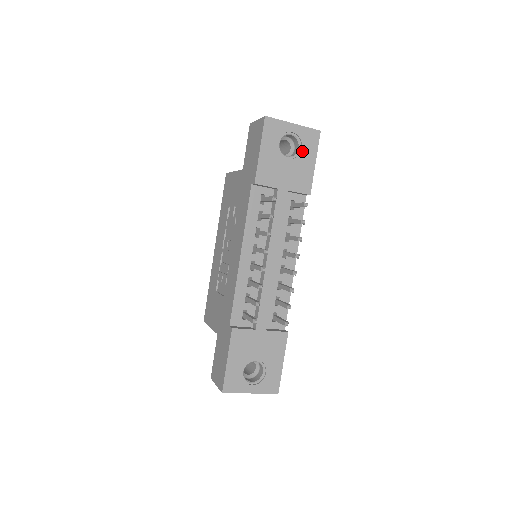
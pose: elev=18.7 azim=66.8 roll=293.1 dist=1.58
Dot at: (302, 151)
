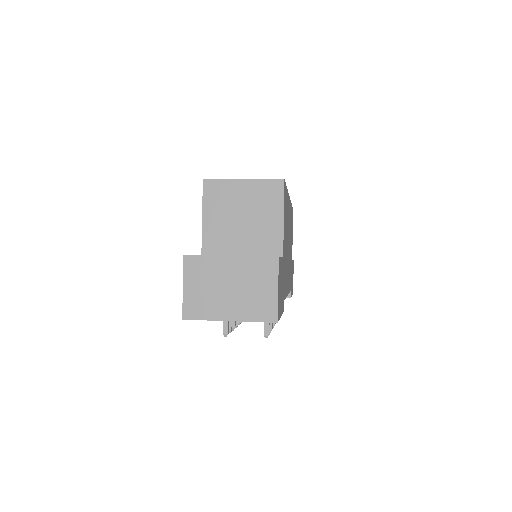
Dot at: occluded
